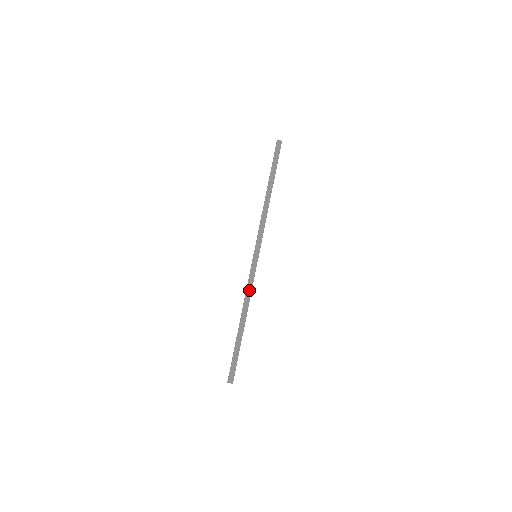
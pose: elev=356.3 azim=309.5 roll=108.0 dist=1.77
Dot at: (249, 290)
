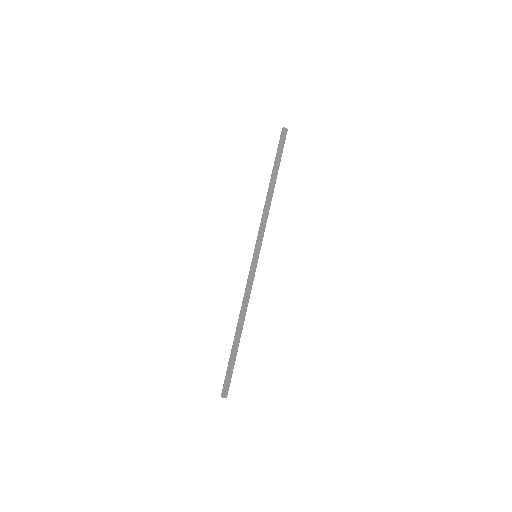
Dot at: (247, 294)
